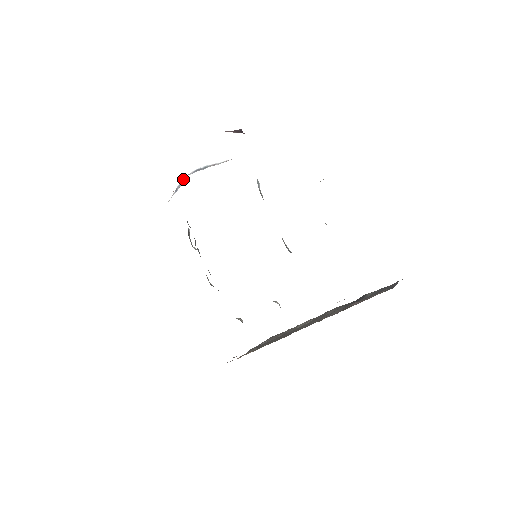
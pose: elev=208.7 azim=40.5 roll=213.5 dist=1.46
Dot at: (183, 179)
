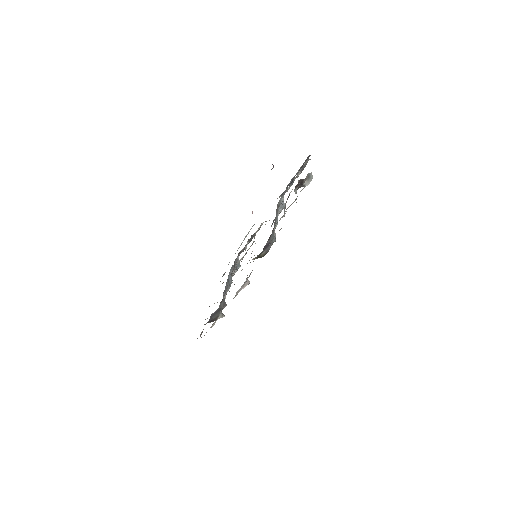
Dot at: occluded
